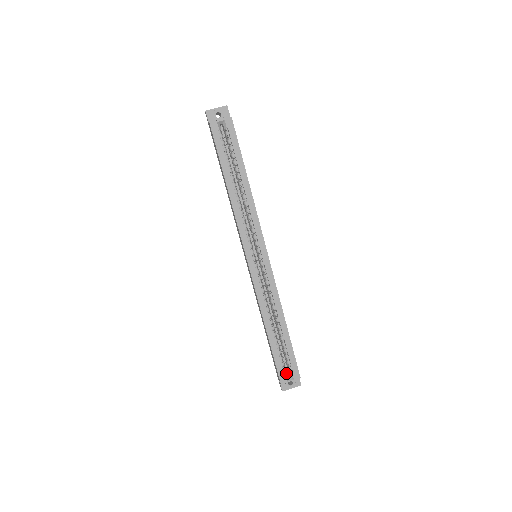
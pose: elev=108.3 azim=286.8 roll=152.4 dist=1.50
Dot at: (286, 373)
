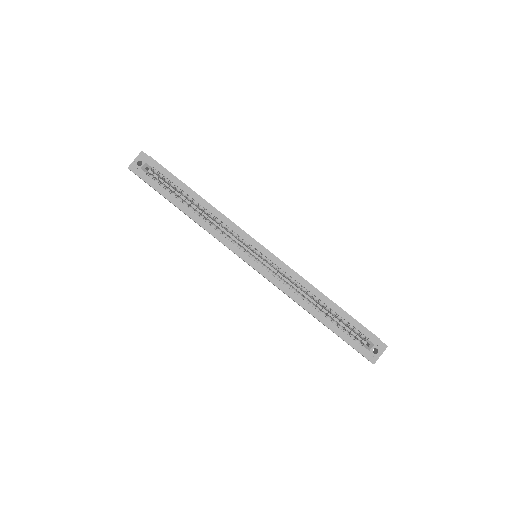
Dot at: (362, 344)
